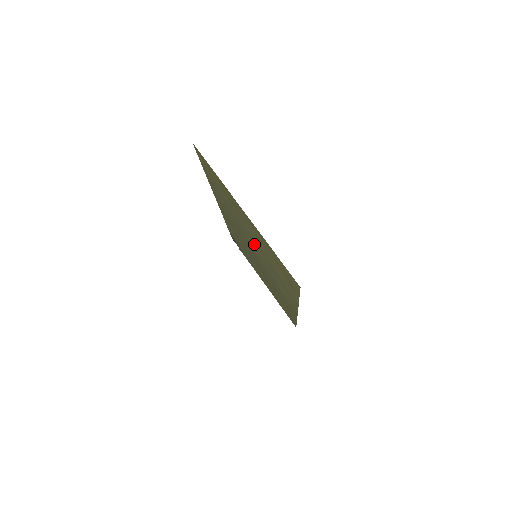
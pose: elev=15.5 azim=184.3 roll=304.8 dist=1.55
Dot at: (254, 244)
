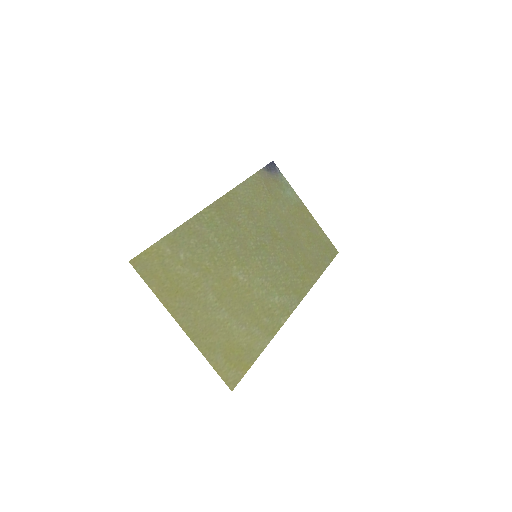
Dot at: (231, 285)
